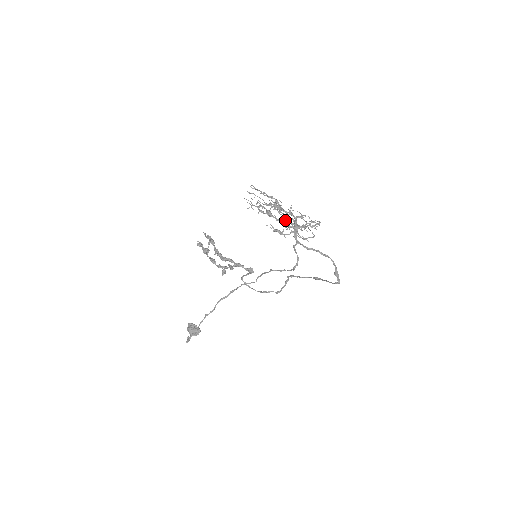
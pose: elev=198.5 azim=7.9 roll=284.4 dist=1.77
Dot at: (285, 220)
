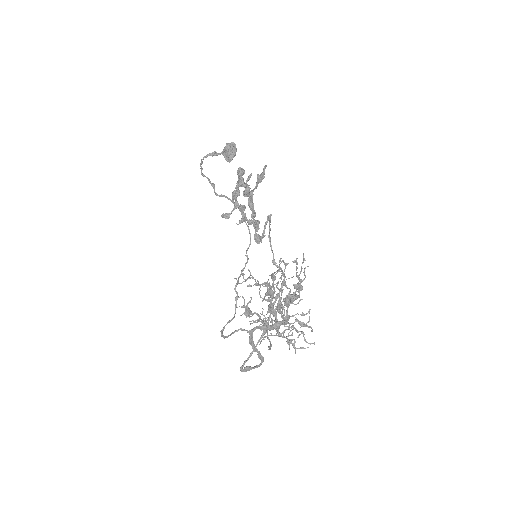
Dot at: (258, 321)
